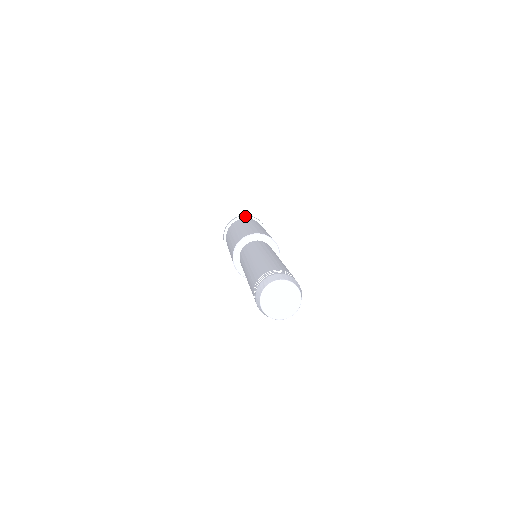
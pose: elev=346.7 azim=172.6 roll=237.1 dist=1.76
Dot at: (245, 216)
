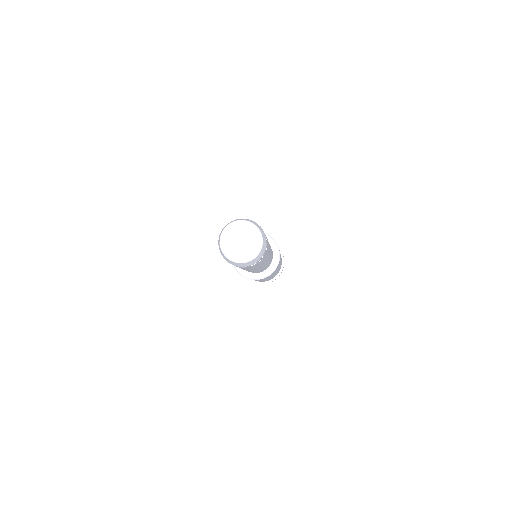
Dot at: occluded
